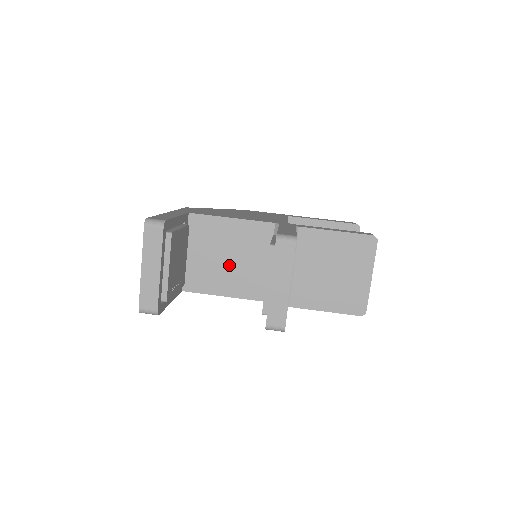
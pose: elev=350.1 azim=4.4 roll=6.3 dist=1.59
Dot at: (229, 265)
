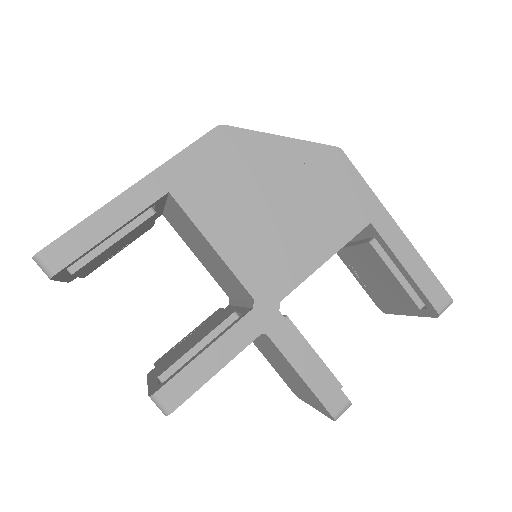
Dot at: (204, 255)
